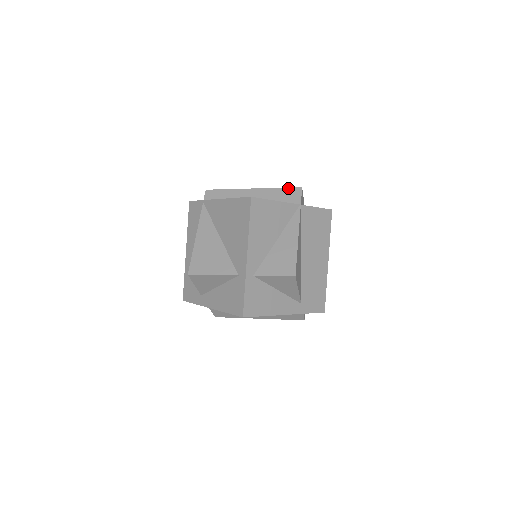
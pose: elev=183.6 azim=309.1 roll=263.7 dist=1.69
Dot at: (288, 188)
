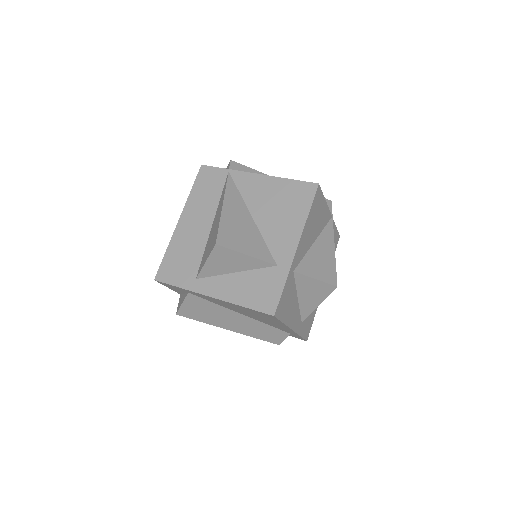
Dot at: occluded
